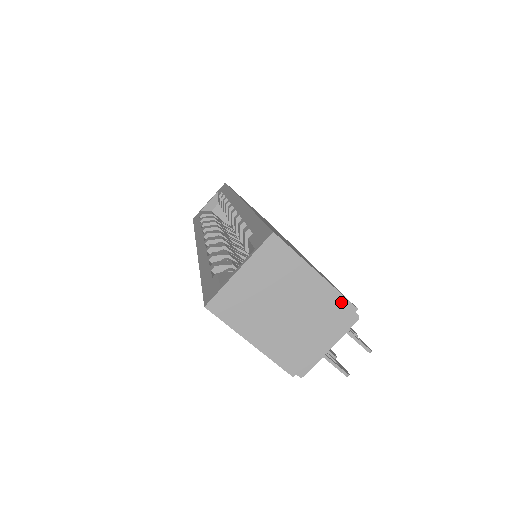
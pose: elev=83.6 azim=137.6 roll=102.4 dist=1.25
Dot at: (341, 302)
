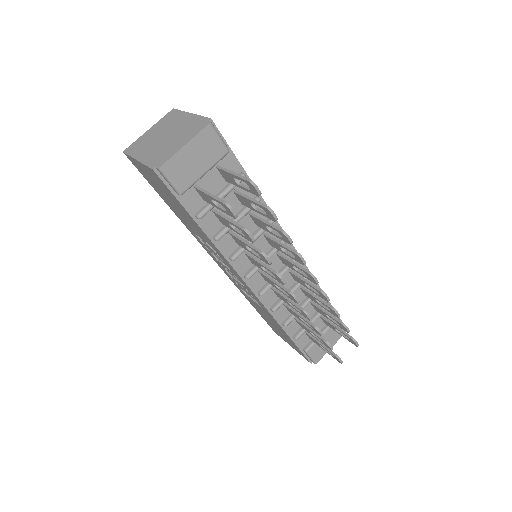
Dot at: (201, 120)
